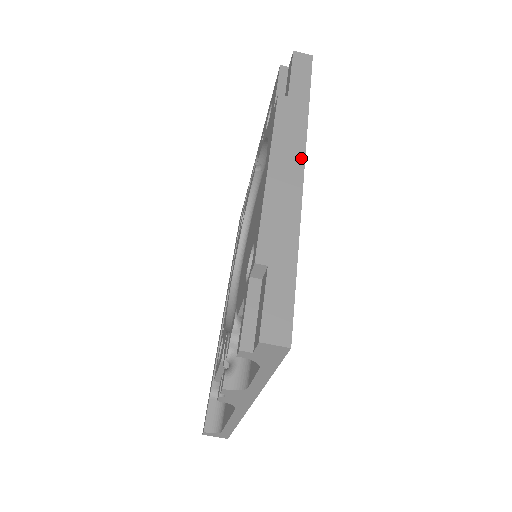
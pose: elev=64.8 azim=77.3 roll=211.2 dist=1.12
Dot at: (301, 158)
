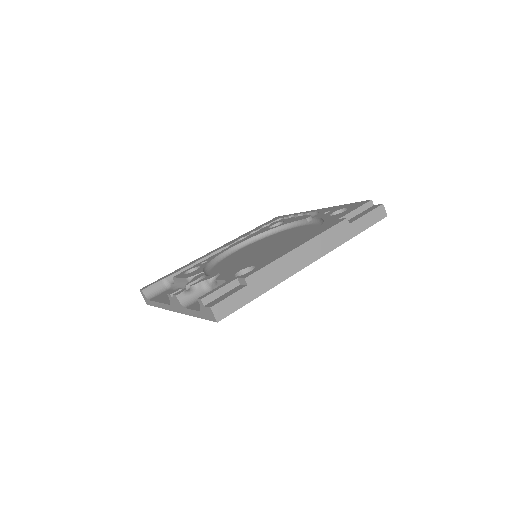
Dot at: (316, 258)
